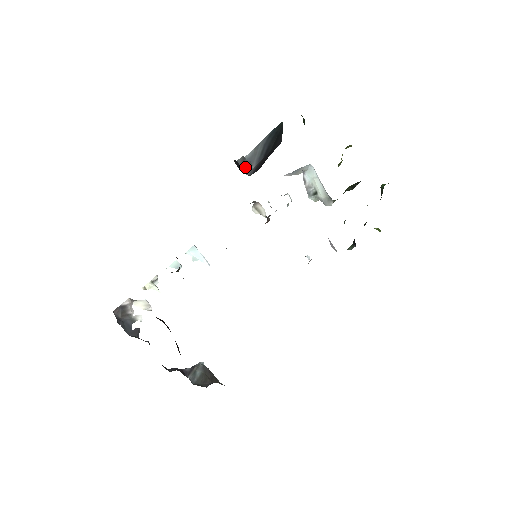
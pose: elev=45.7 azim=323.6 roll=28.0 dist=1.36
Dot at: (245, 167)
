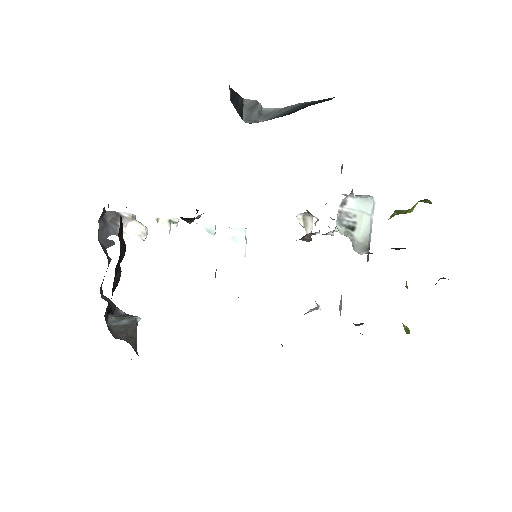
Dot at: (250, 113)
